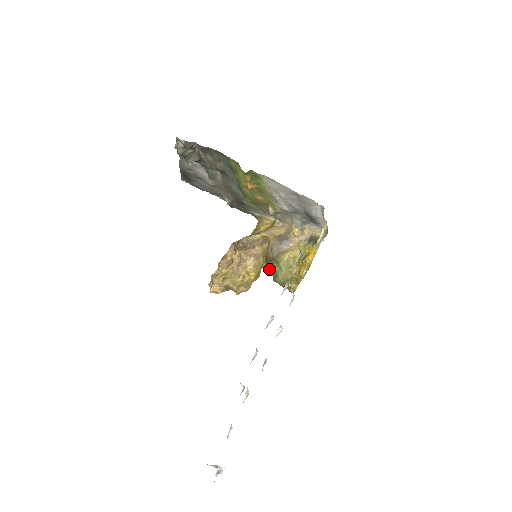
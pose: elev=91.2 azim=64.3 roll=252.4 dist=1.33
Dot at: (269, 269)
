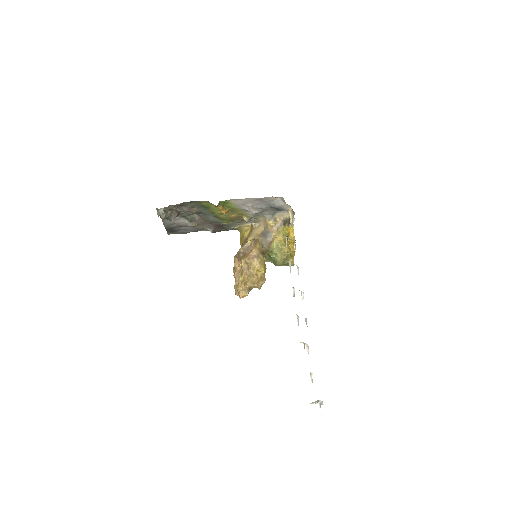
Dot at: (267, 260)
